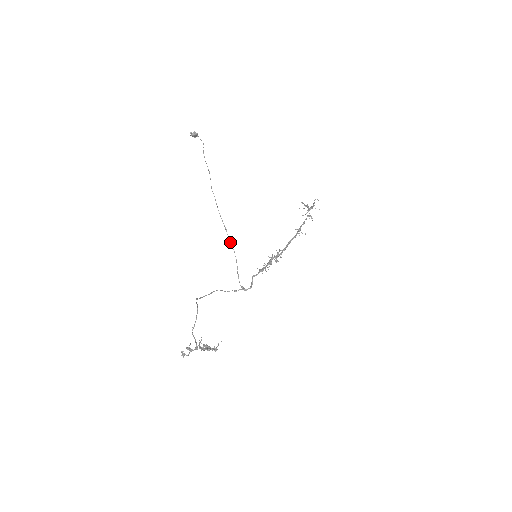
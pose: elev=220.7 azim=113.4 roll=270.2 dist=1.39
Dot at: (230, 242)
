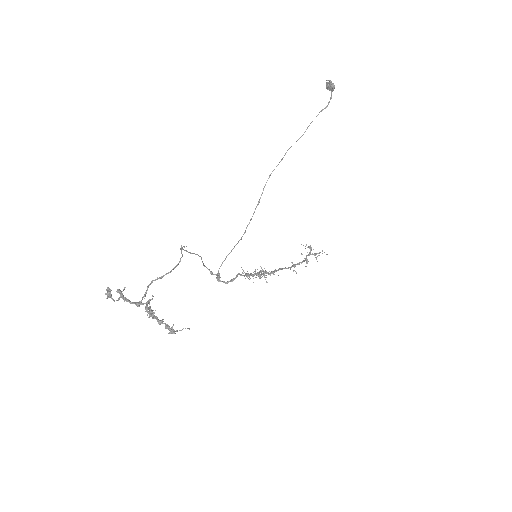
Dot at: (250, 219)
